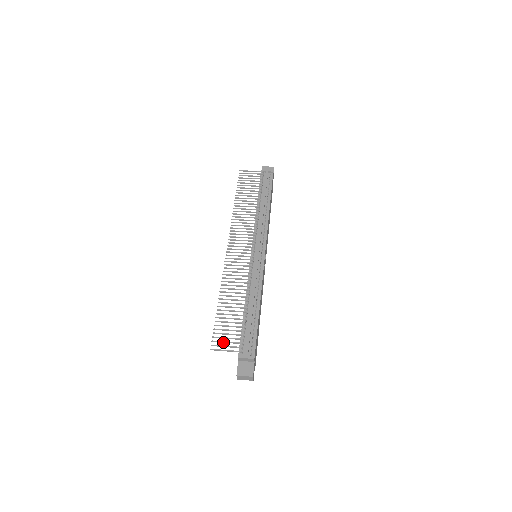
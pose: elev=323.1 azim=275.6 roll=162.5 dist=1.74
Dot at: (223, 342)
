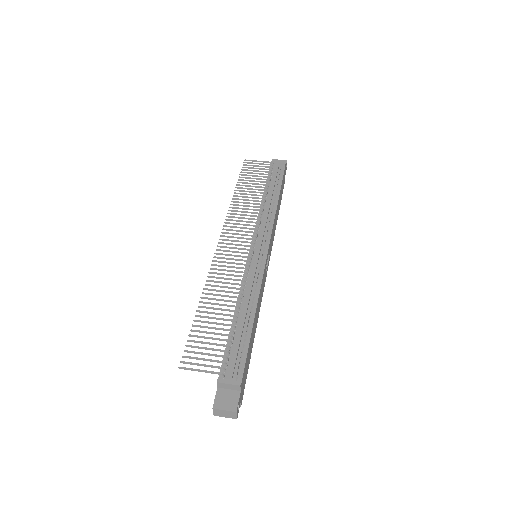
Dot at: (198, 359)
